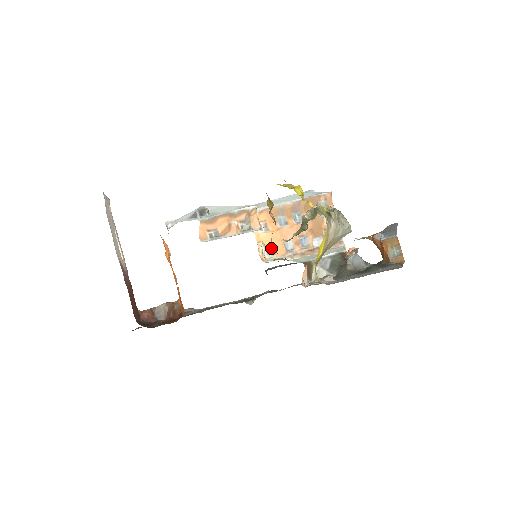
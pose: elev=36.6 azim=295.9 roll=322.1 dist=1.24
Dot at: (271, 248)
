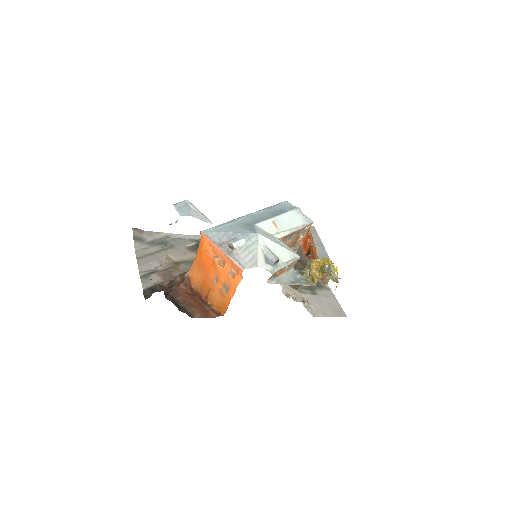
Dot at: occluded
